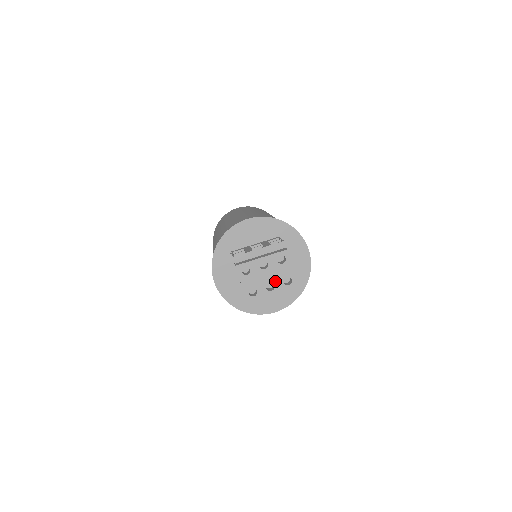
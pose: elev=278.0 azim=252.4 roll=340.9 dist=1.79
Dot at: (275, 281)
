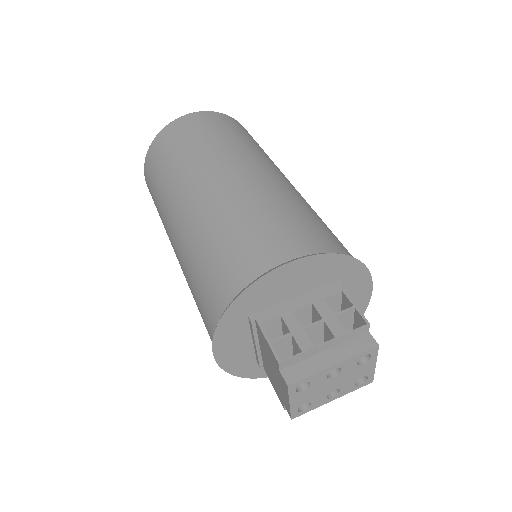
Dot at: (343, 386)
